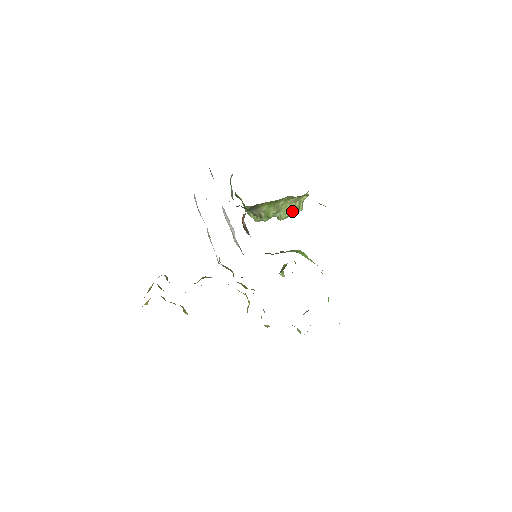
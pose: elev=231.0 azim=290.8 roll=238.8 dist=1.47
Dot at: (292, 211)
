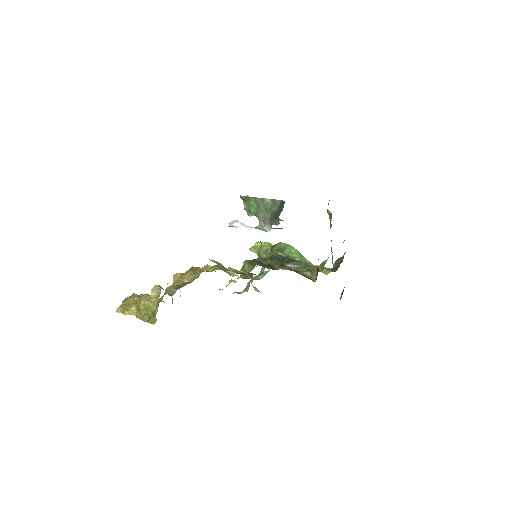
Dot at: occluded
